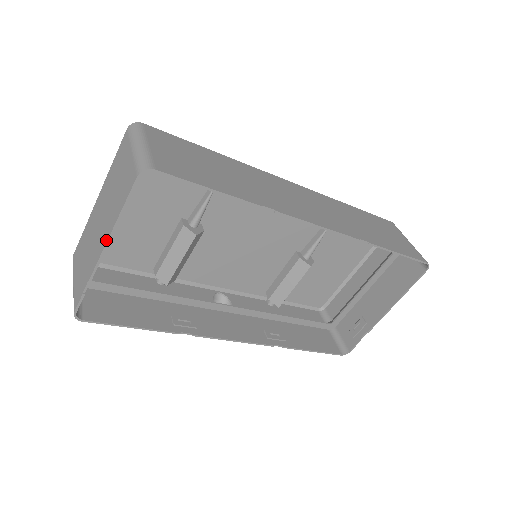
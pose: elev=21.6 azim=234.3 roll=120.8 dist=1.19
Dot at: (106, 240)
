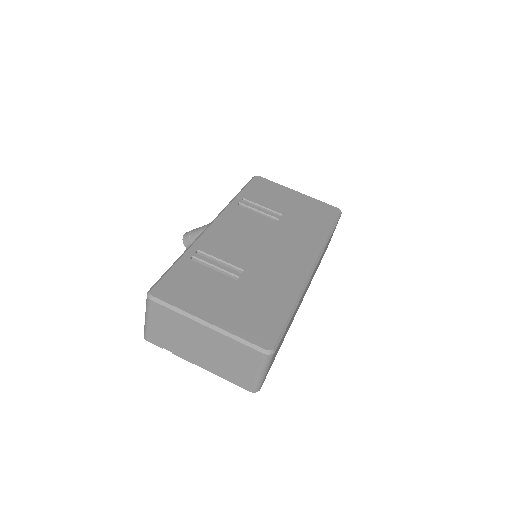
Dot at: (204, 368)
